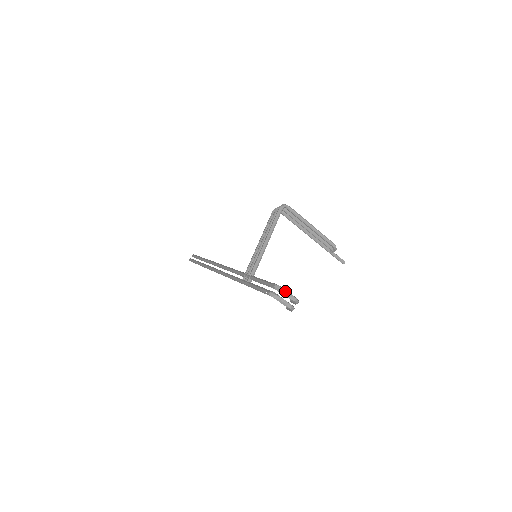
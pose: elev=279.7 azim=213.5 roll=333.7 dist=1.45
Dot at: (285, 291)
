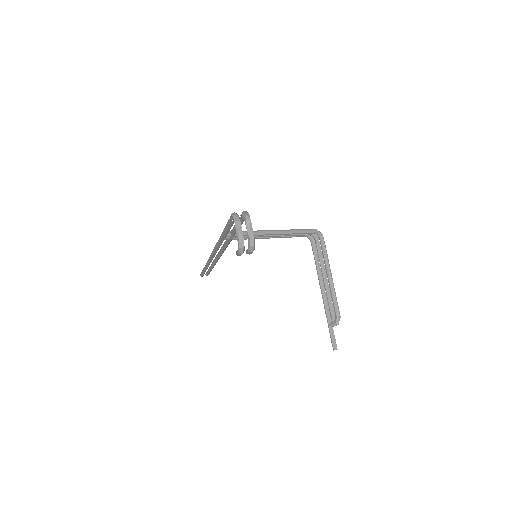
Dot at: (250, 219)
